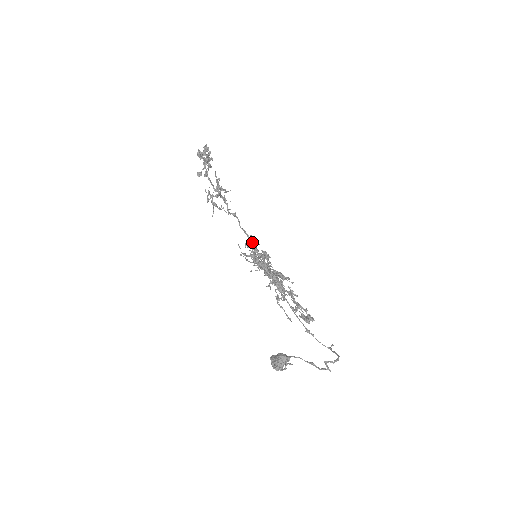
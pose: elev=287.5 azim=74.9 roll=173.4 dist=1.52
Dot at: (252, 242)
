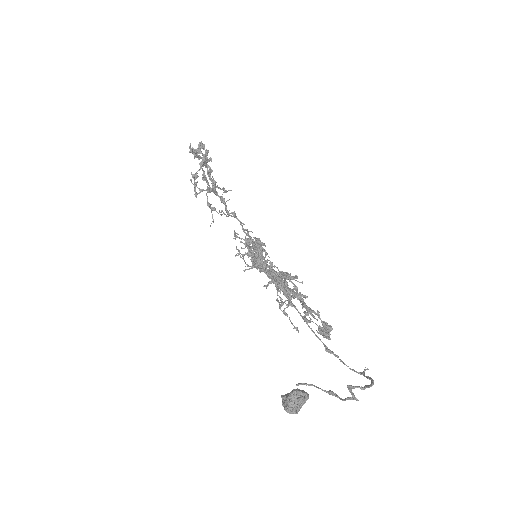
Dot at: occluded
